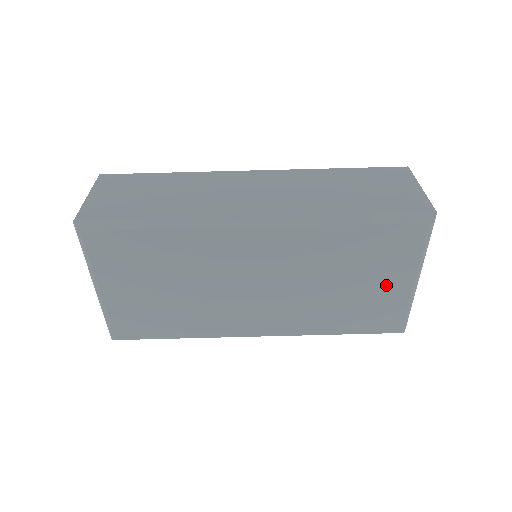
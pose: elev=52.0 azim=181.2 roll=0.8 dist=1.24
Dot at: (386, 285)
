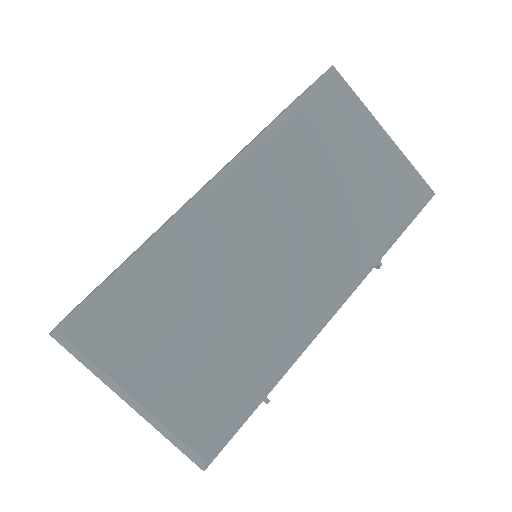
Dot at: (369, 155)
